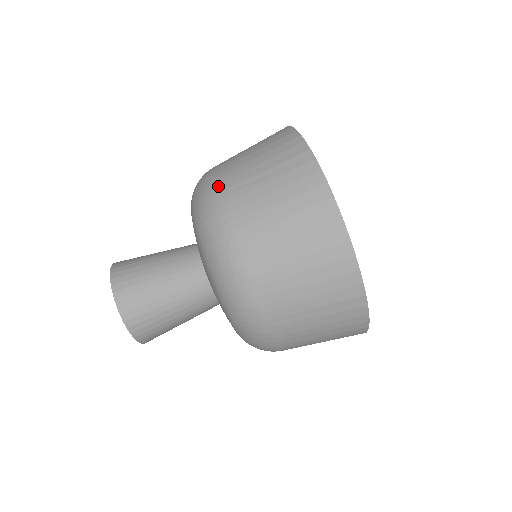
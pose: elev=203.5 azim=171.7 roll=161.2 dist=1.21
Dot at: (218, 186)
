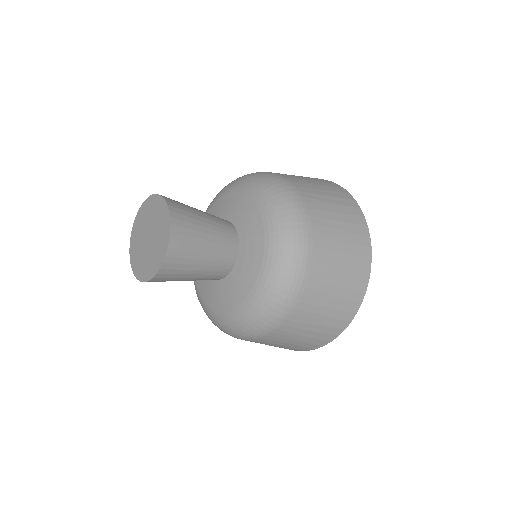
Dot at: (311, 238)
